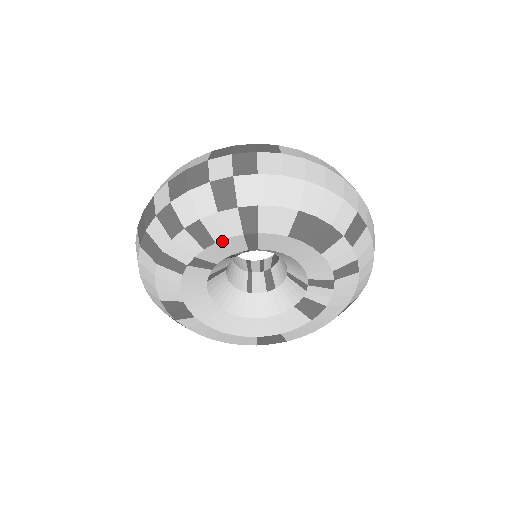
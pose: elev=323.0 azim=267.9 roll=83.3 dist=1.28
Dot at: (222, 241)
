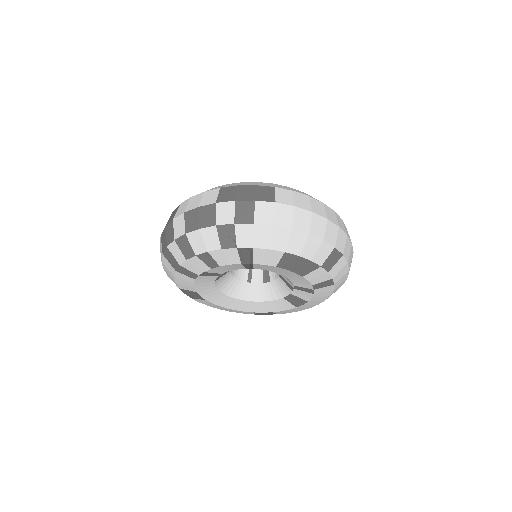
Dot at: (225, 266)
